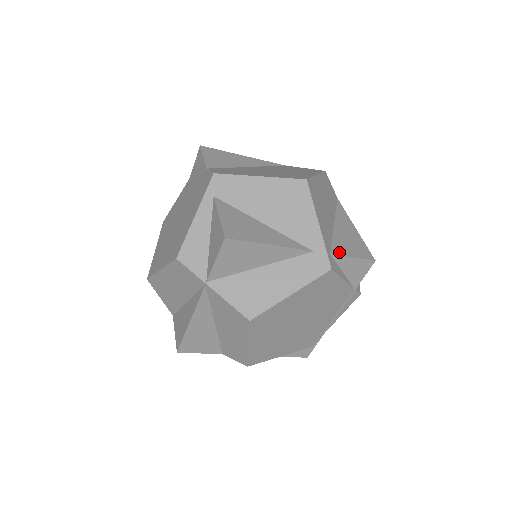
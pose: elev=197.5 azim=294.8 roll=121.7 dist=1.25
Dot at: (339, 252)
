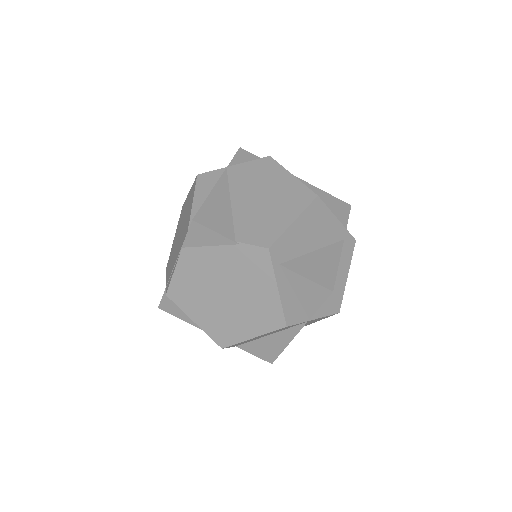
Dot at: (344, 222)
